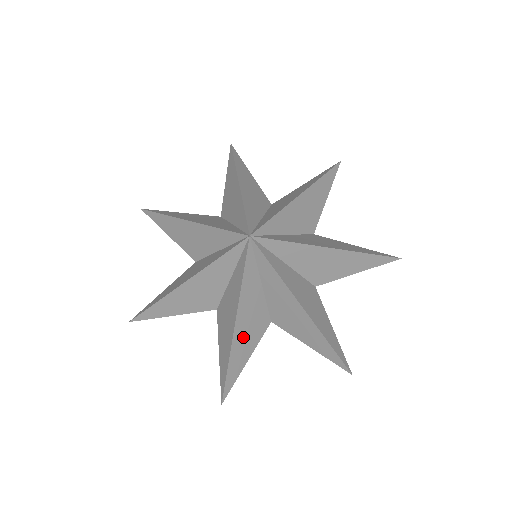
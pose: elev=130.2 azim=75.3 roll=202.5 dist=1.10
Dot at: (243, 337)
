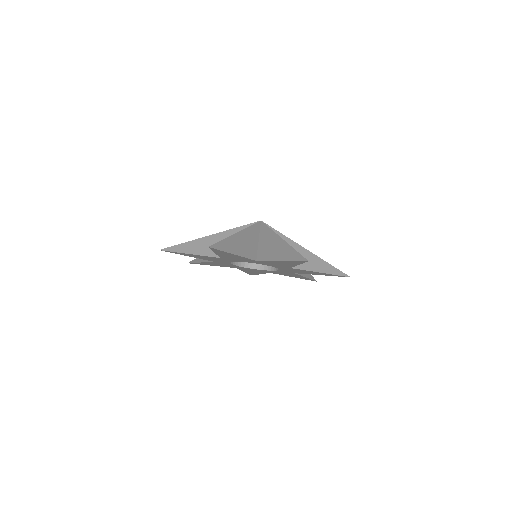
Dot at: (238, 243)
